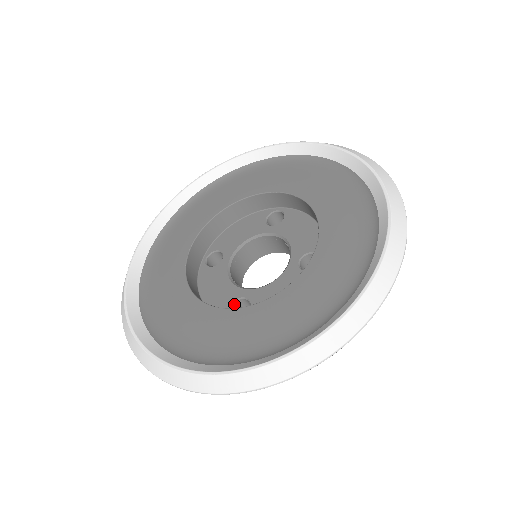
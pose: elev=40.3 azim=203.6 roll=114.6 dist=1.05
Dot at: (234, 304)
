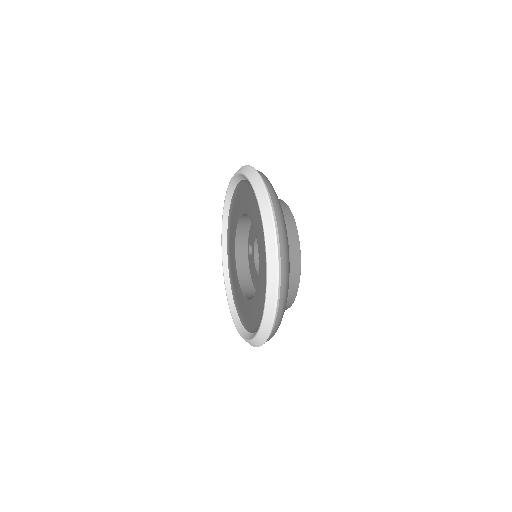
Dot at: occluded
